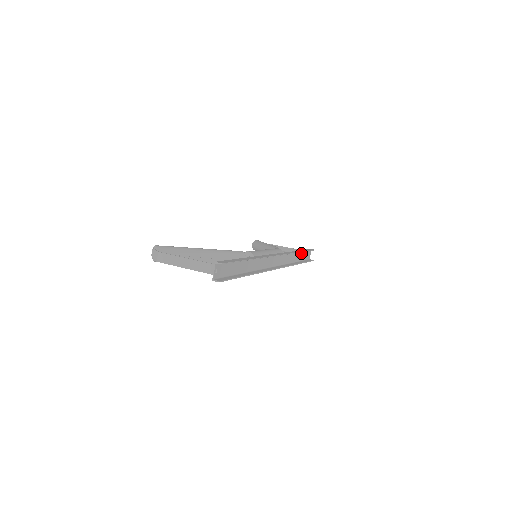
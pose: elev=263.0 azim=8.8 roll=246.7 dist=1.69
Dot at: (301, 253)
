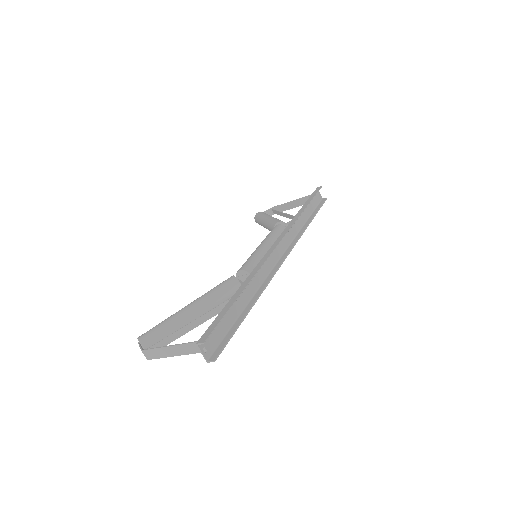
Dot at: (307, 206)
